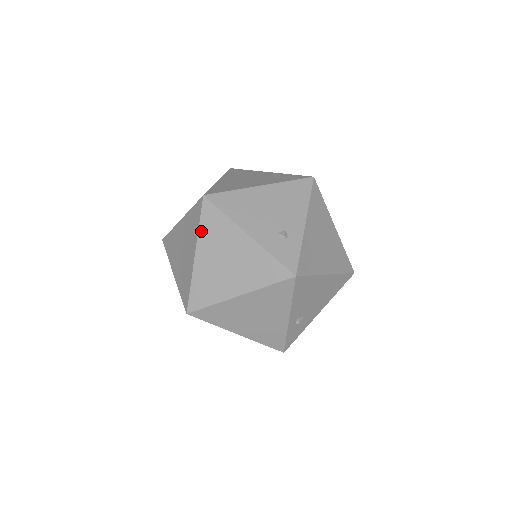
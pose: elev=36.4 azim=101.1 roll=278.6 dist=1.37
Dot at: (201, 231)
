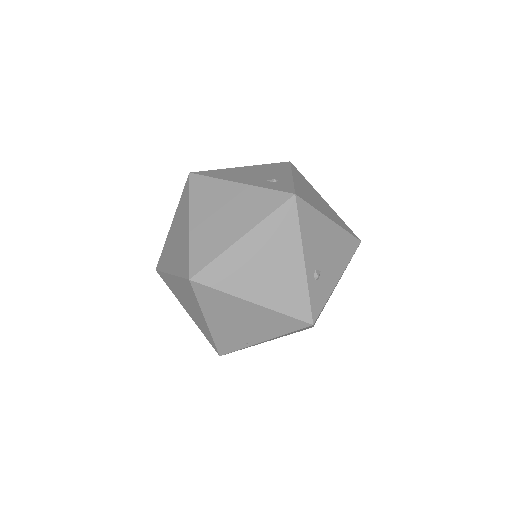
Dot at: (192, 200)
